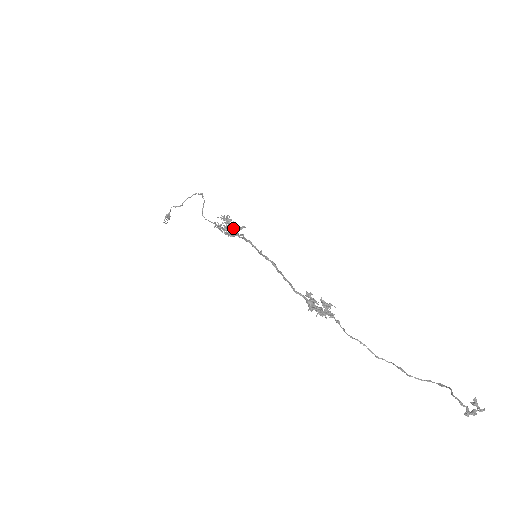
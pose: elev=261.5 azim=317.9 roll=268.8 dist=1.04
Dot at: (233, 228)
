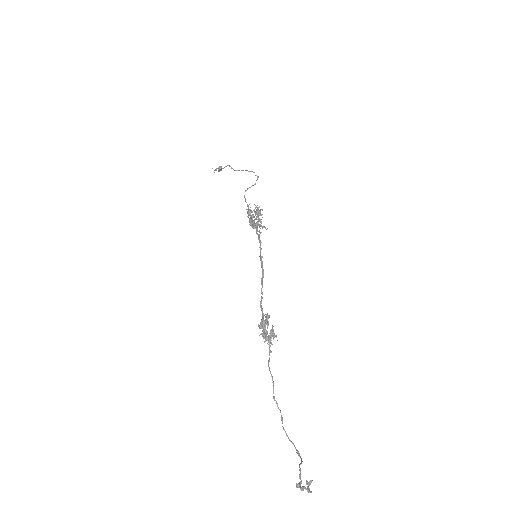
Dot at: (258, 222)
